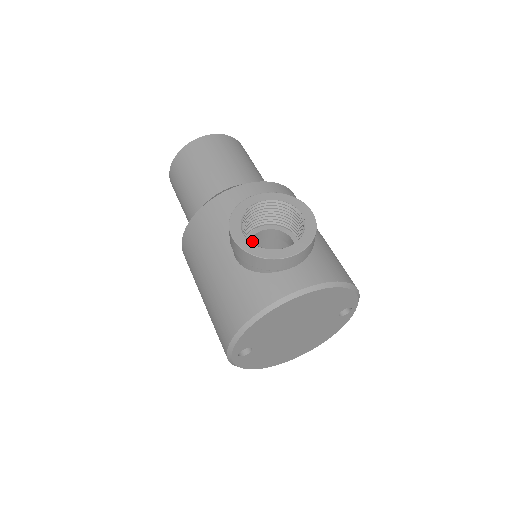
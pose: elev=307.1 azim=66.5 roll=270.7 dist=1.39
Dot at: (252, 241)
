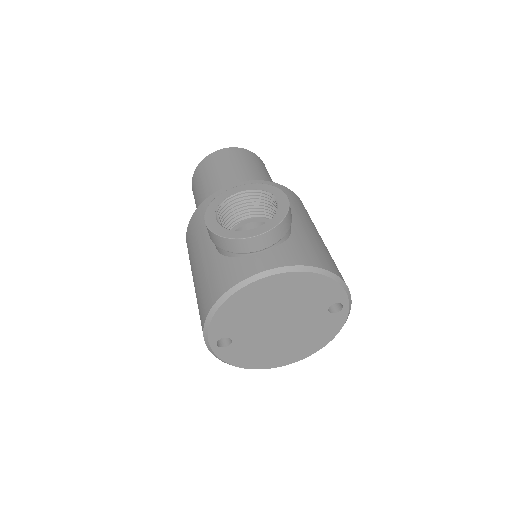
Dot at: occluded
